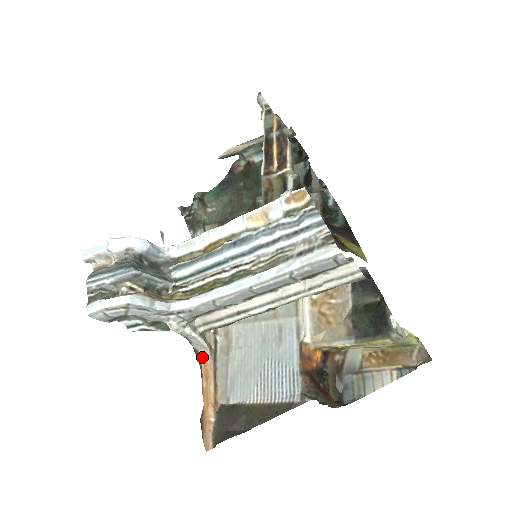
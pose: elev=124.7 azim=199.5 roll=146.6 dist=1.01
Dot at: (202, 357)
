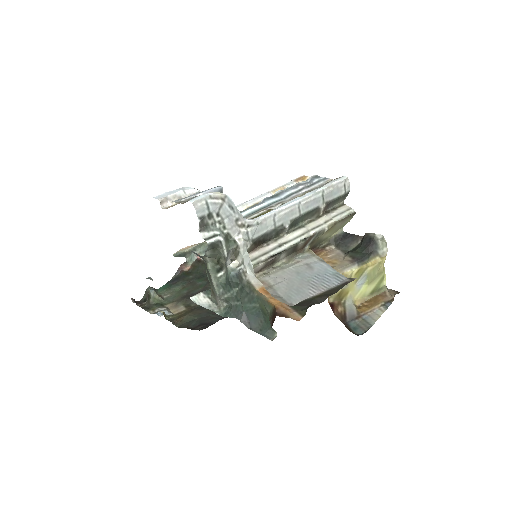
Dot at: (255, 285)
